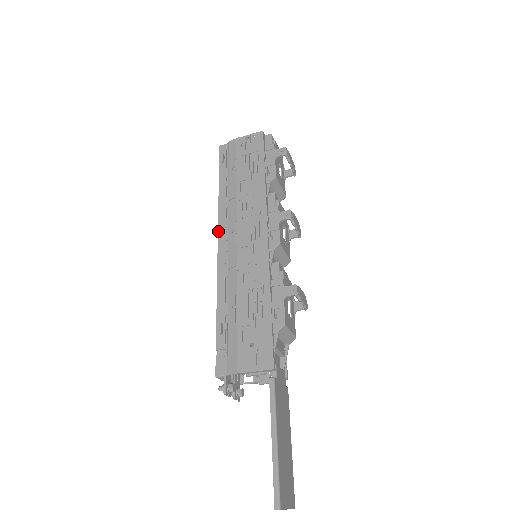
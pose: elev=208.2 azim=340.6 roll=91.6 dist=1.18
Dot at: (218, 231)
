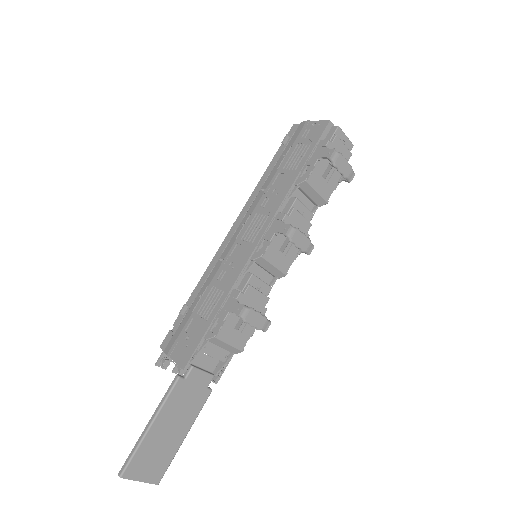
Dot at: (237, 217)
